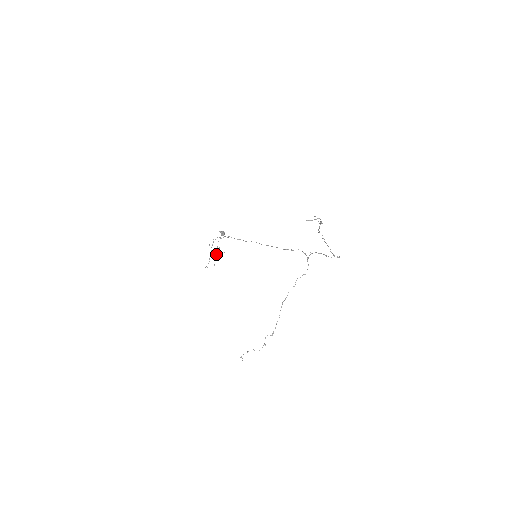
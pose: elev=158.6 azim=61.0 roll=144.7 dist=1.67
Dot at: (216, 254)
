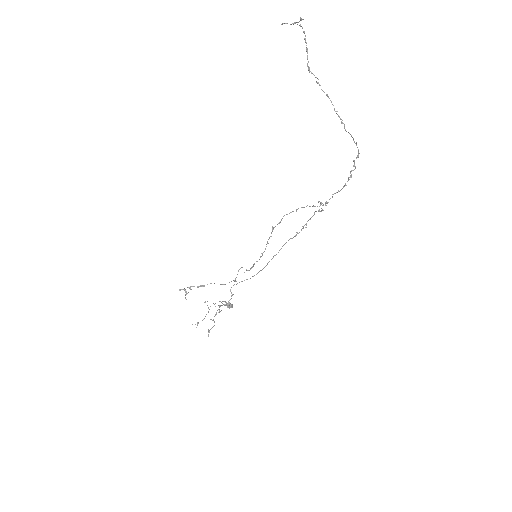
Dot at: occluded
